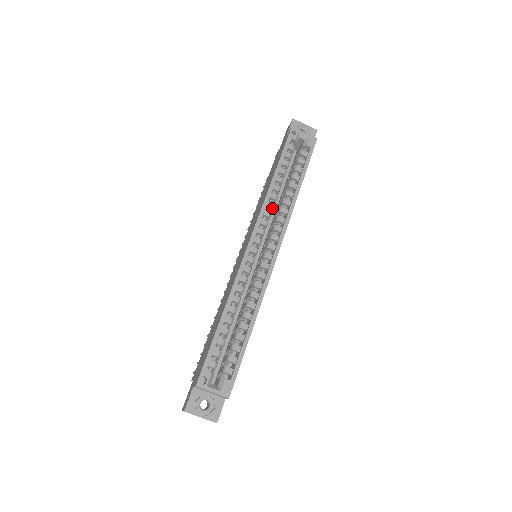
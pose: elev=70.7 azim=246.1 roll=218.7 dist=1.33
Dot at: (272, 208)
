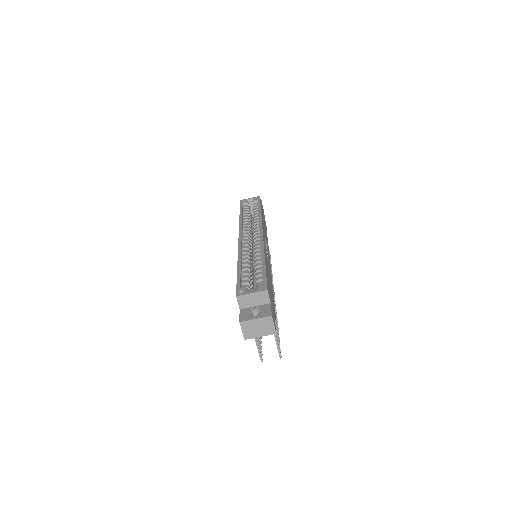
Dot at: (247, 225)
